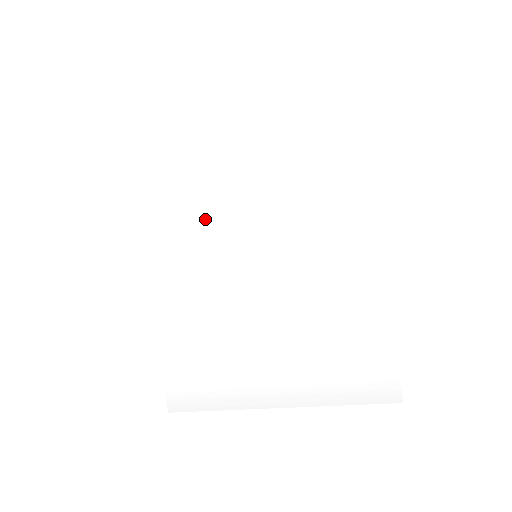
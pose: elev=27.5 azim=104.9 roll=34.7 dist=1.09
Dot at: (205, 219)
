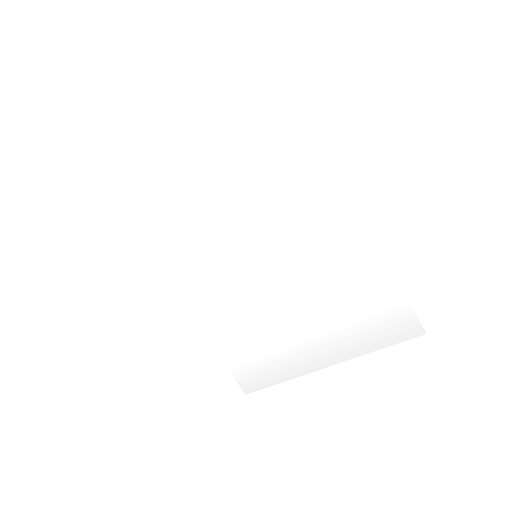
Dot at: (205, 241)
